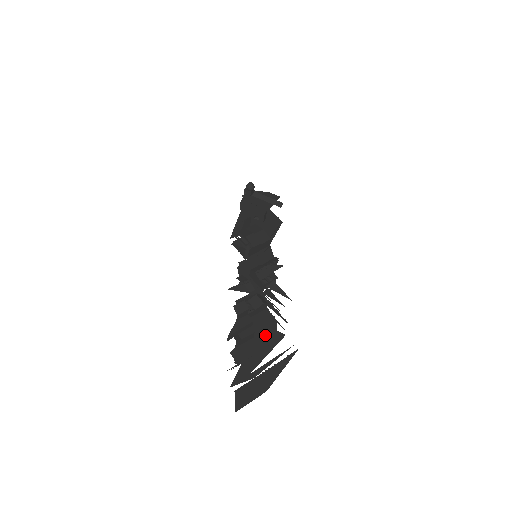
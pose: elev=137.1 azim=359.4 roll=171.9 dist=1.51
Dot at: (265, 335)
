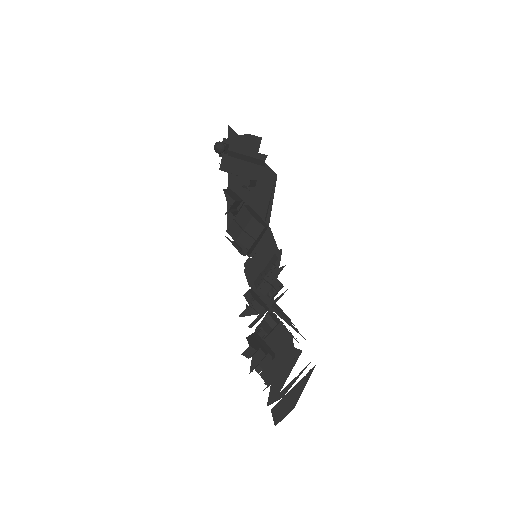
Dot at: (284, 354)
